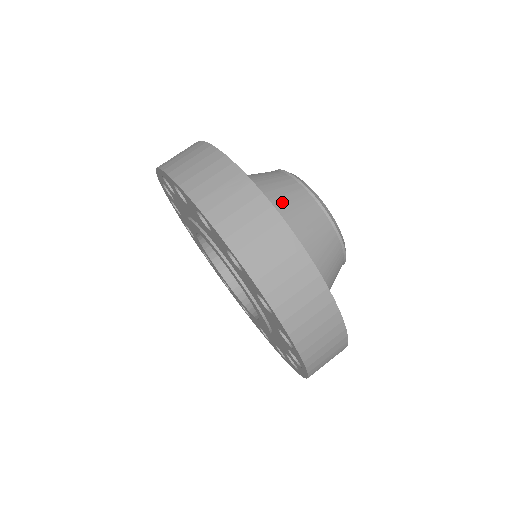
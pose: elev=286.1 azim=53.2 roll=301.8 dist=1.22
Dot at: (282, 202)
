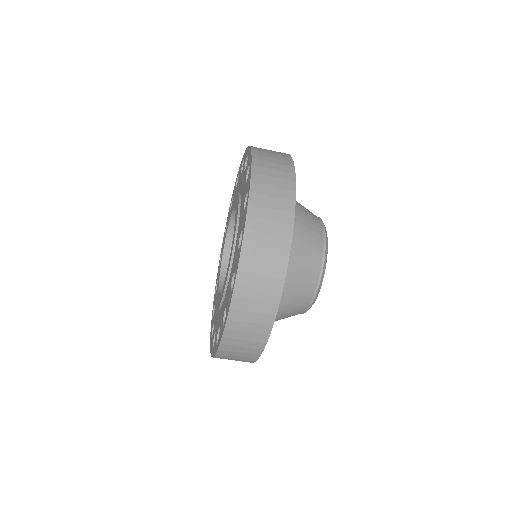
Dot at: (293, 288)
